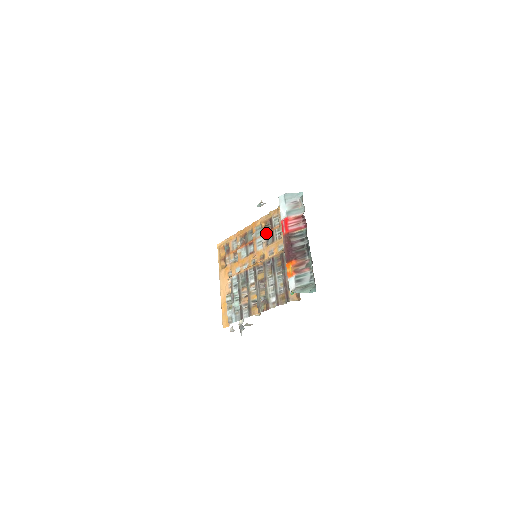
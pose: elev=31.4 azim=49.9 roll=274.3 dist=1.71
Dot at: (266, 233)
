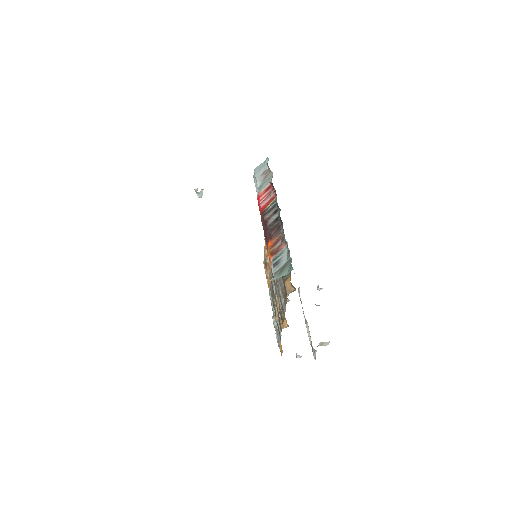
Dot at: occluded
